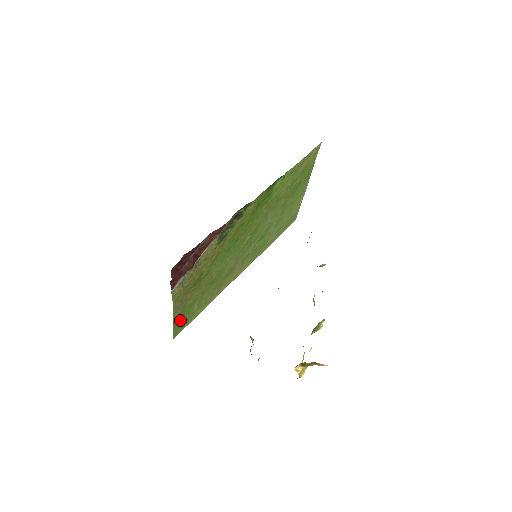
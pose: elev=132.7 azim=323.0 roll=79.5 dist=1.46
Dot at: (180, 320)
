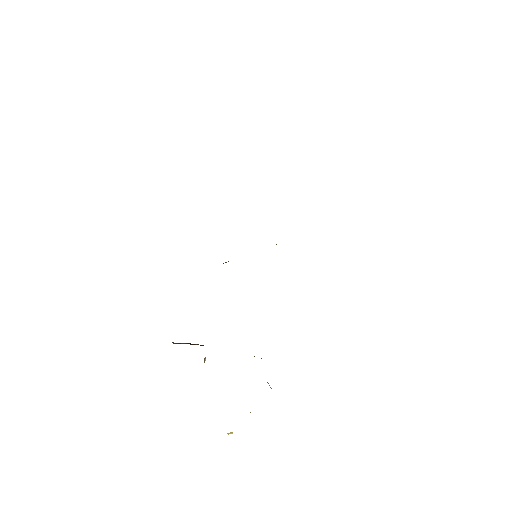
Dot at: occluded
